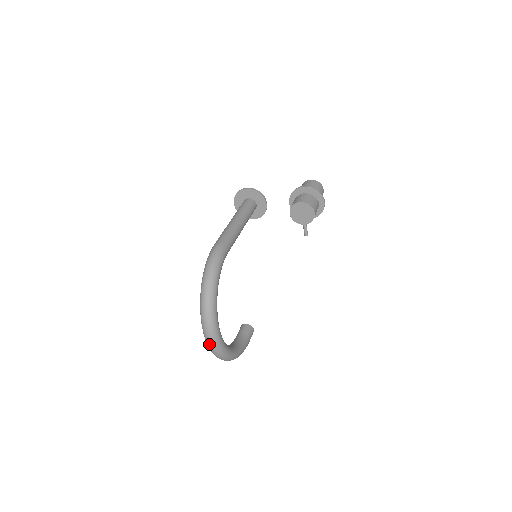
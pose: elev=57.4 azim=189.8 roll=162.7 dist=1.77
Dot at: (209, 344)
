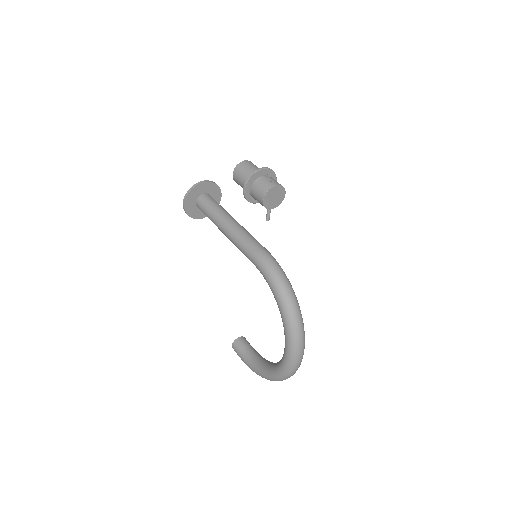
Dot at: (296, 367)
